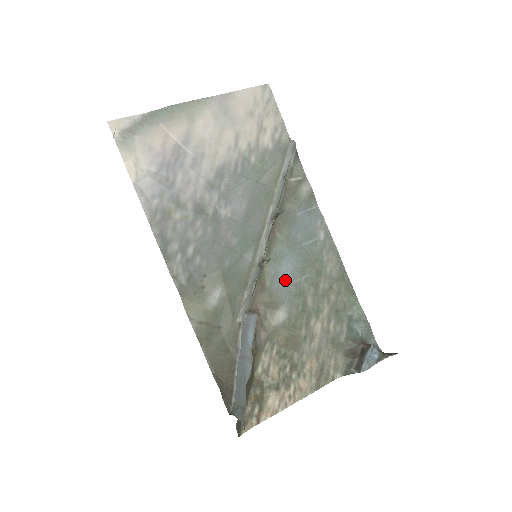
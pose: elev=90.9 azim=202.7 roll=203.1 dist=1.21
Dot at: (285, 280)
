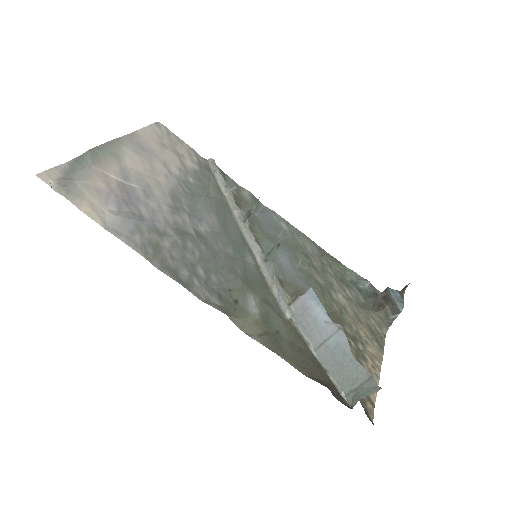
Dot at: (290, 270)
